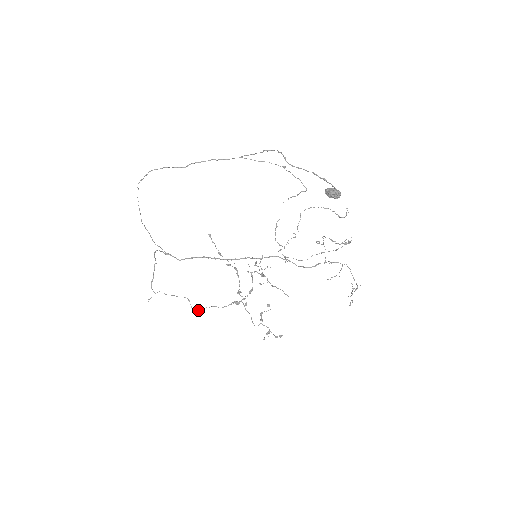
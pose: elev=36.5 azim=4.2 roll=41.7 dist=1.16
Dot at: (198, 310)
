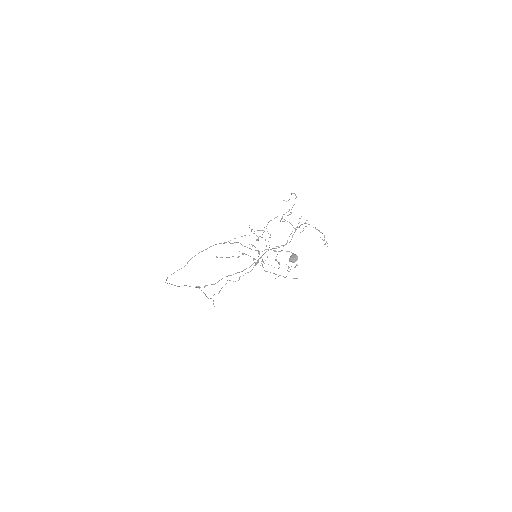
Dot at: occluded
